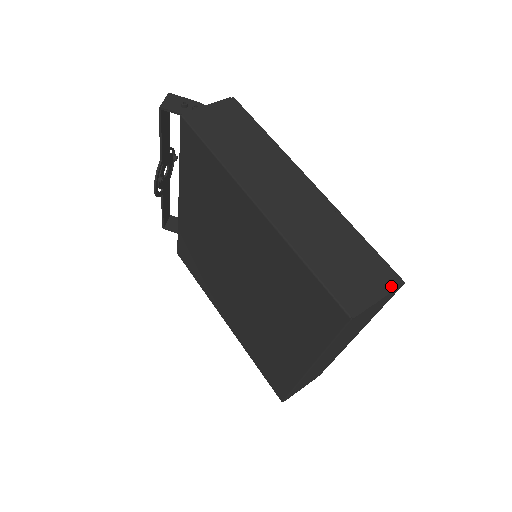
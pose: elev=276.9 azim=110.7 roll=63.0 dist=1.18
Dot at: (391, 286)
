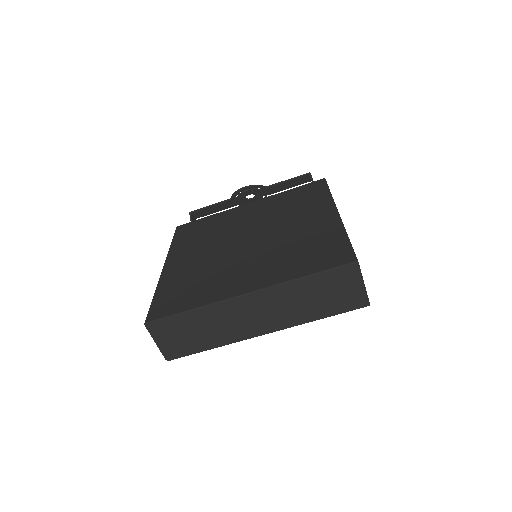
Dot at: occluded
